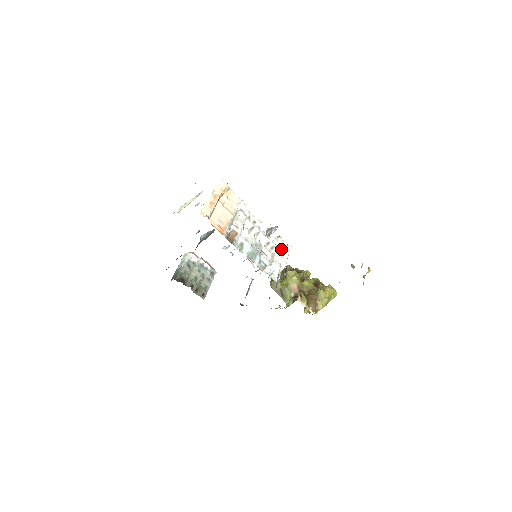
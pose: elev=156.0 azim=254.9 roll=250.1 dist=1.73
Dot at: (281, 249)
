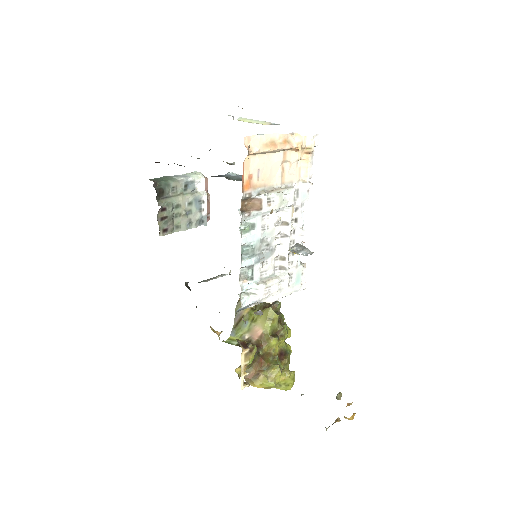
Dot at: (290, 280)
